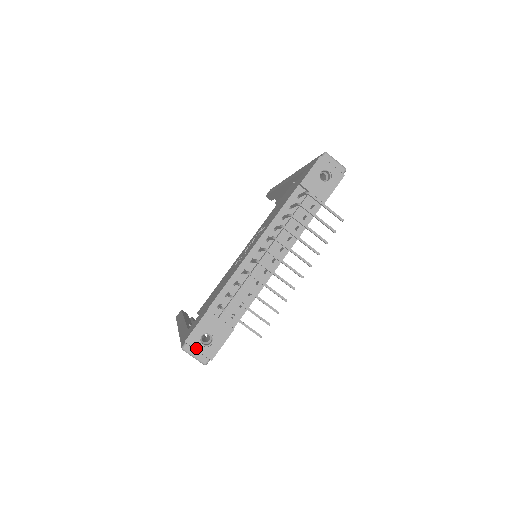
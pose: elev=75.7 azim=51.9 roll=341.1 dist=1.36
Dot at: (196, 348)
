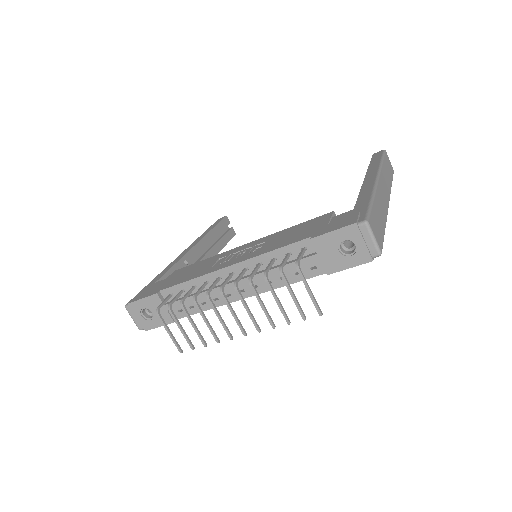
Dot at: (136, 314)
